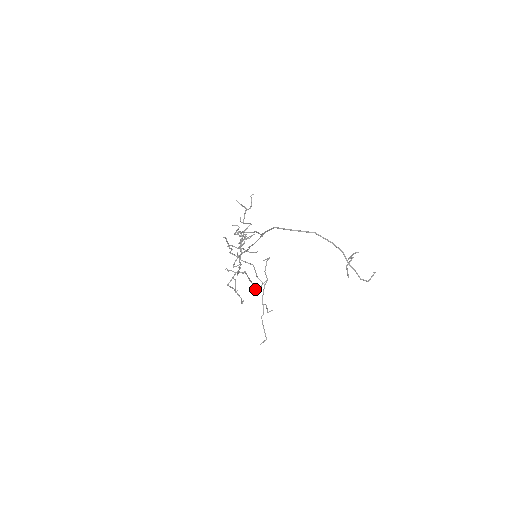
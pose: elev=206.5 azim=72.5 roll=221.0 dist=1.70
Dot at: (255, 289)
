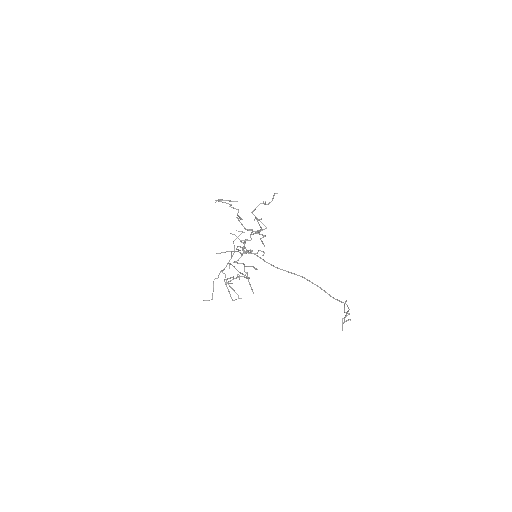
Dot at: occluded
